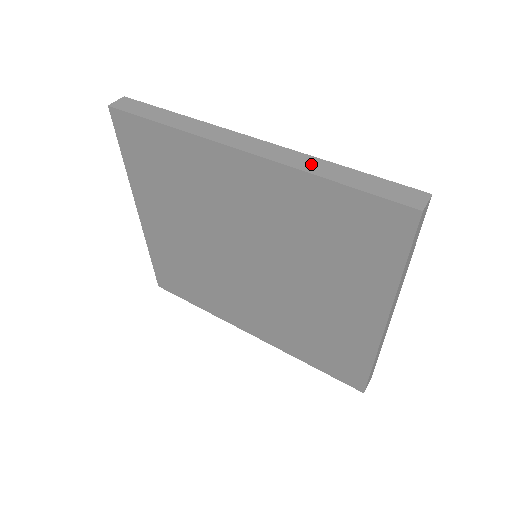
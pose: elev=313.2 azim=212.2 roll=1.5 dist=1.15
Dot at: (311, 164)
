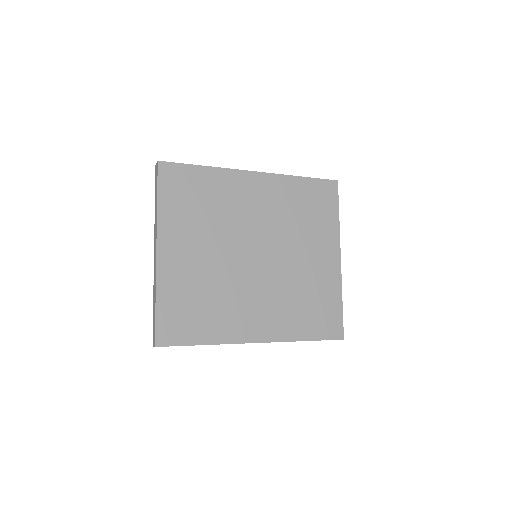
Dot at: occluded
